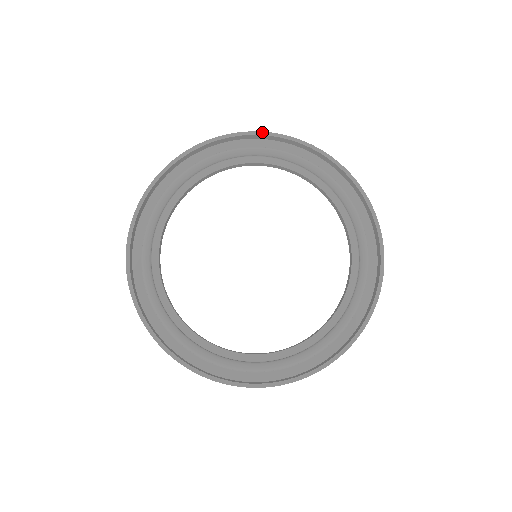
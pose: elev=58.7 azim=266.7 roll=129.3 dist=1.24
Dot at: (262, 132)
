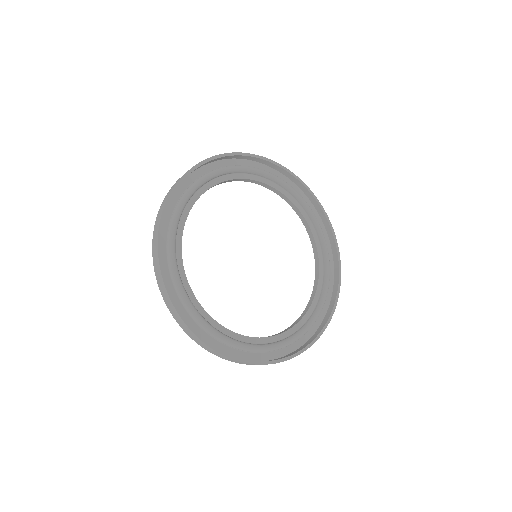
Dot at: (273, 161)
